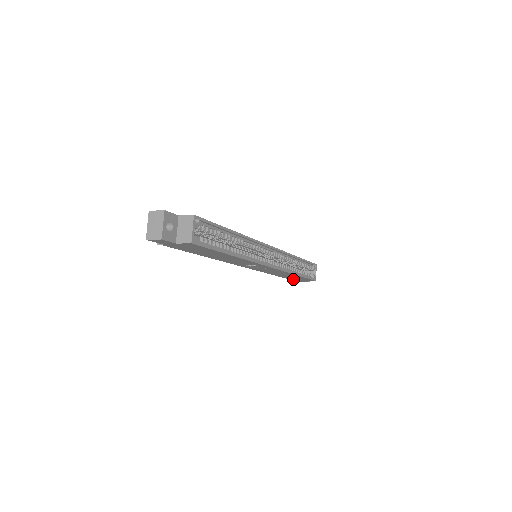
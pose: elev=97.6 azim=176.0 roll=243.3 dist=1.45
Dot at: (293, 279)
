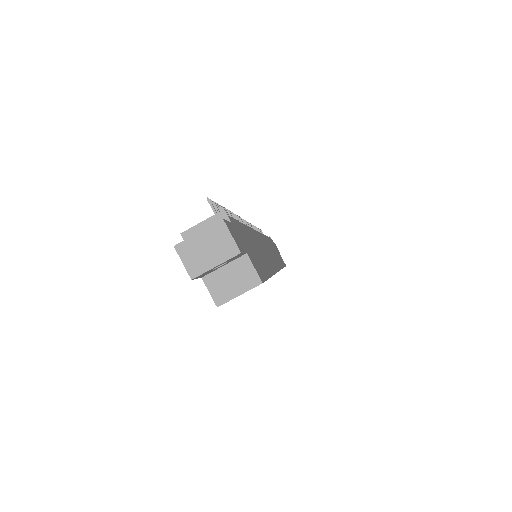
Dot at: occluded
